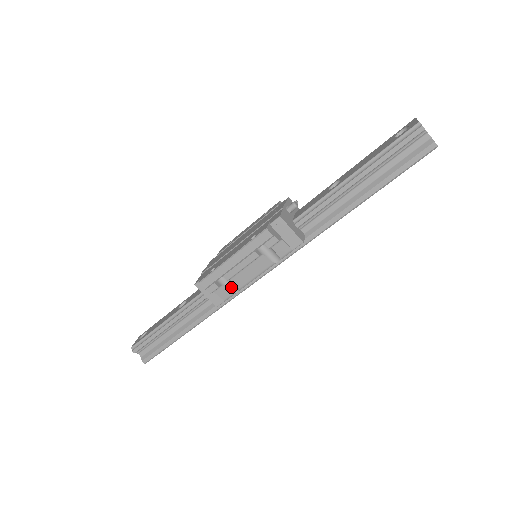
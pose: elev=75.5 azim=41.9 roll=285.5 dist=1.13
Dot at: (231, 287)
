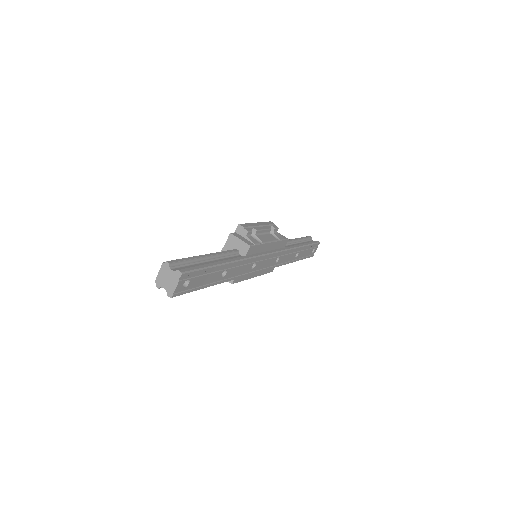
Dot at: (256, 241)
